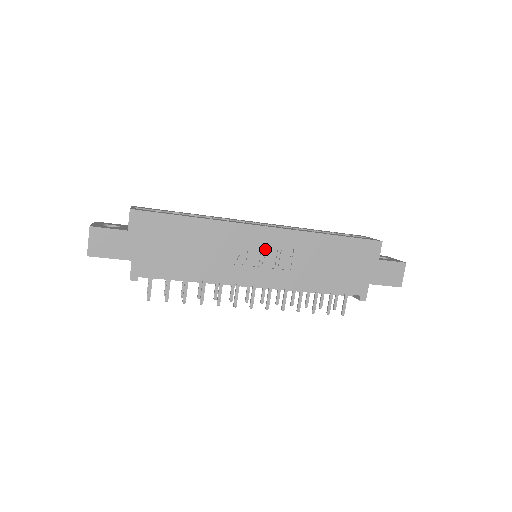
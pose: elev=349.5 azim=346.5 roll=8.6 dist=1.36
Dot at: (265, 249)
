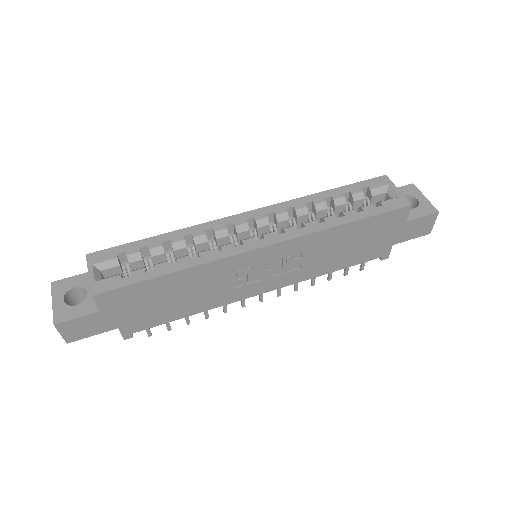
Dot at: (267, 264)
